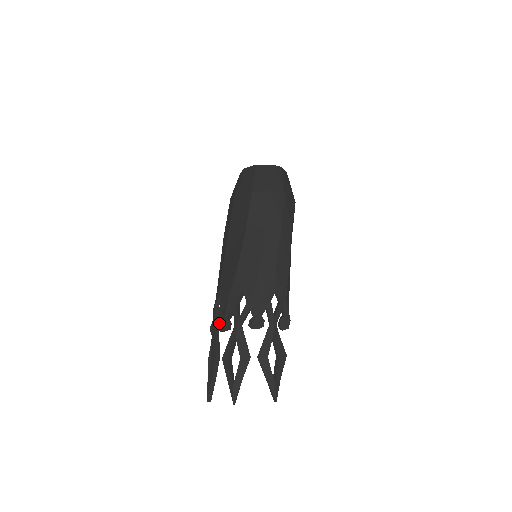
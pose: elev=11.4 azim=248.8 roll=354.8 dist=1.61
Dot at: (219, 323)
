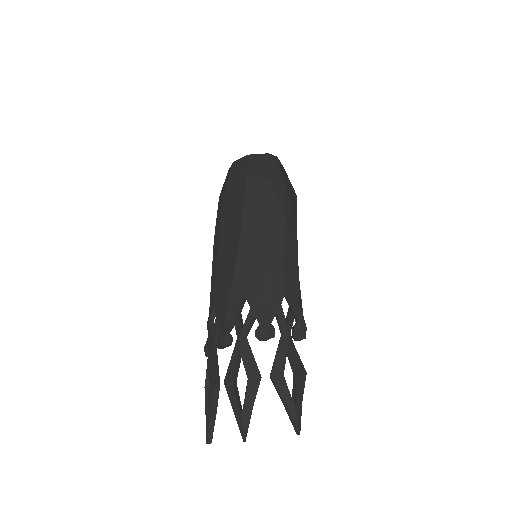
Dot at: (216, 339)
